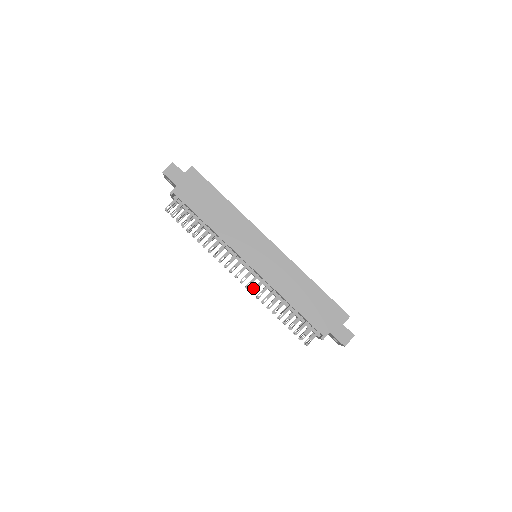
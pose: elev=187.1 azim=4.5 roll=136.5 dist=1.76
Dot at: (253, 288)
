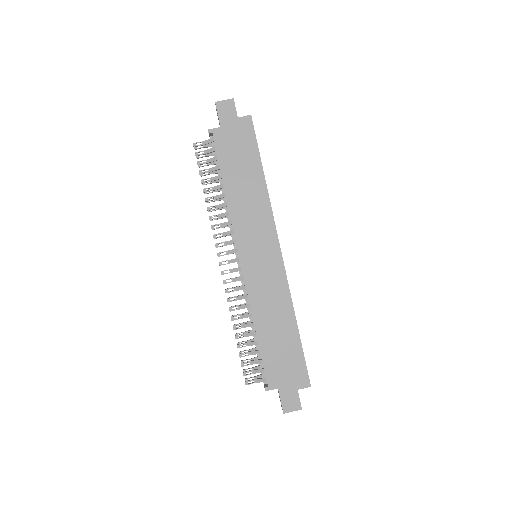
Dot at: occluded
